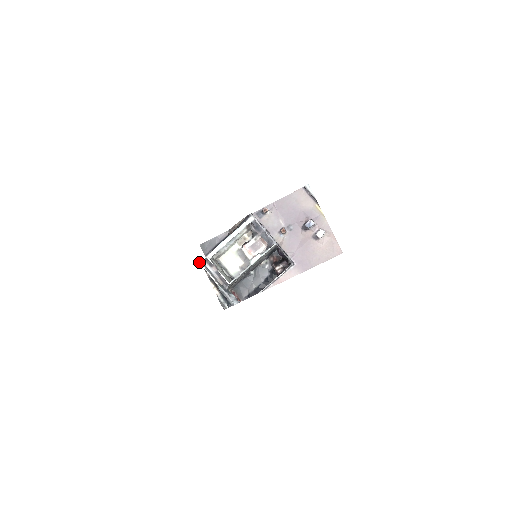
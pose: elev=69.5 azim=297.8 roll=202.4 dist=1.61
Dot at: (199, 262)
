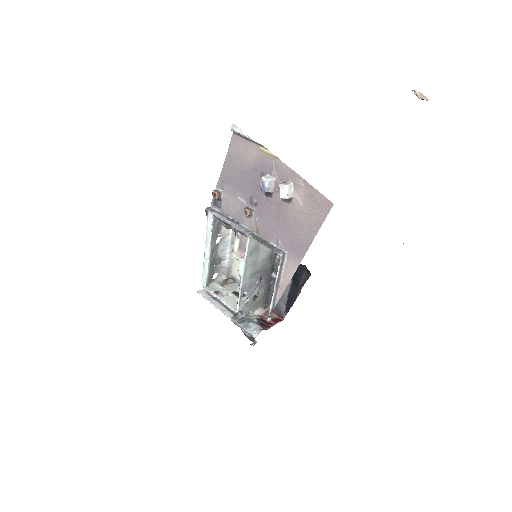
Dot at: occluded
